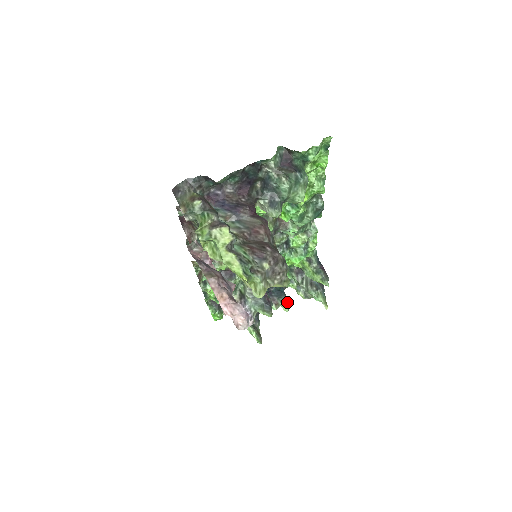
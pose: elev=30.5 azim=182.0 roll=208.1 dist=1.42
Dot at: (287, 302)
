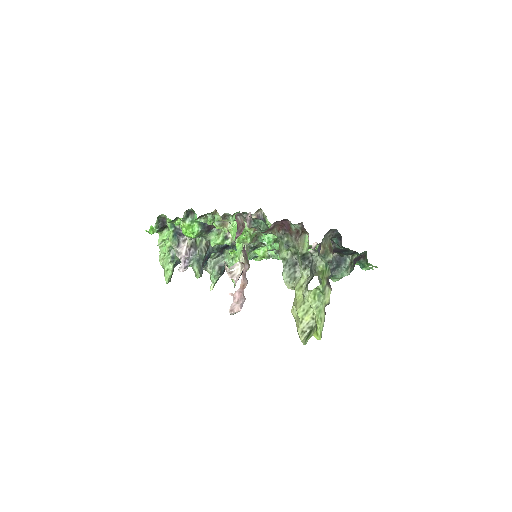
Dot at: occluded
